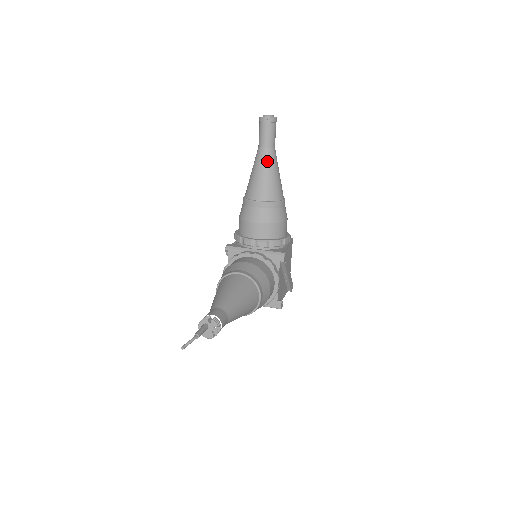
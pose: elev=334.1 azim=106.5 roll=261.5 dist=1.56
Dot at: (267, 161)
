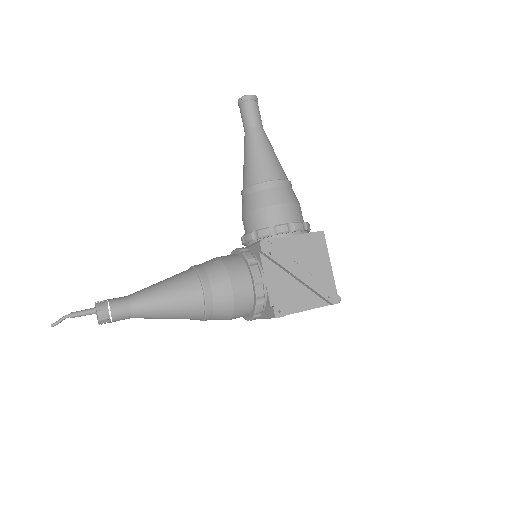
Dot at: (247, 144)
